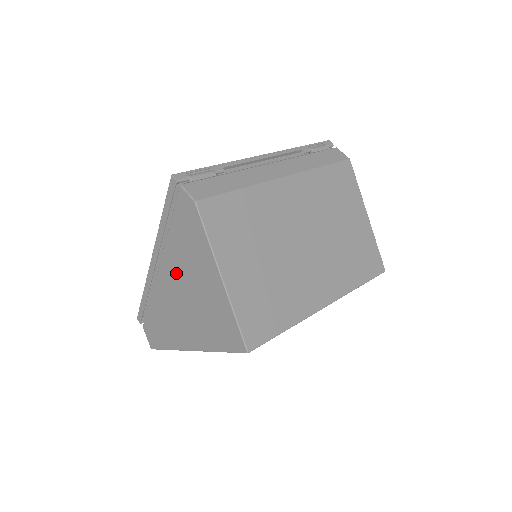
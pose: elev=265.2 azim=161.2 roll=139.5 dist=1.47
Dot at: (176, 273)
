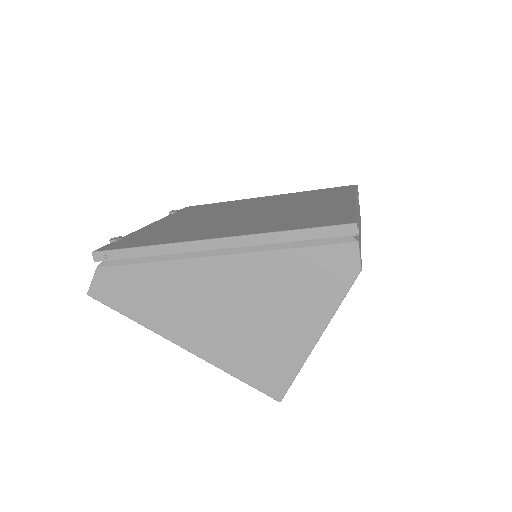
Dot at: (247, 285)
